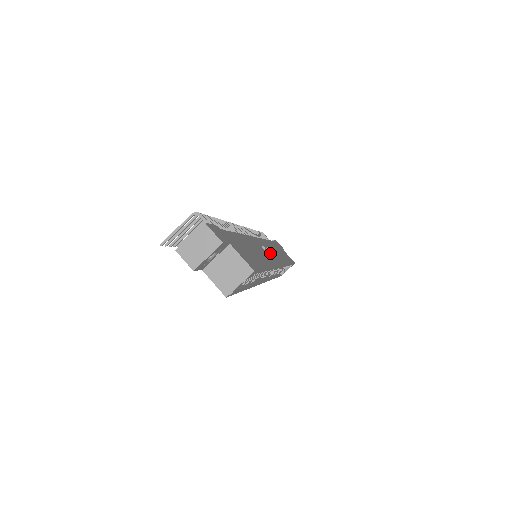
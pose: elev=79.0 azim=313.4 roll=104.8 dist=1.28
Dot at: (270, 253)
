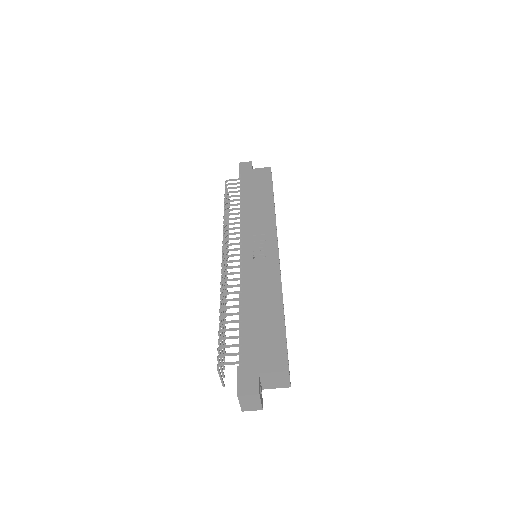
Dot at: (262, 247)
